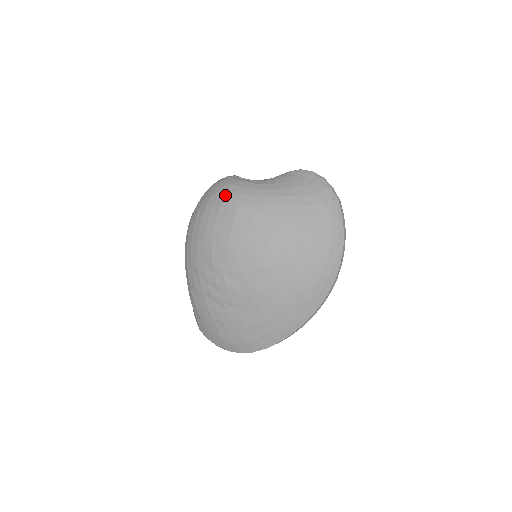
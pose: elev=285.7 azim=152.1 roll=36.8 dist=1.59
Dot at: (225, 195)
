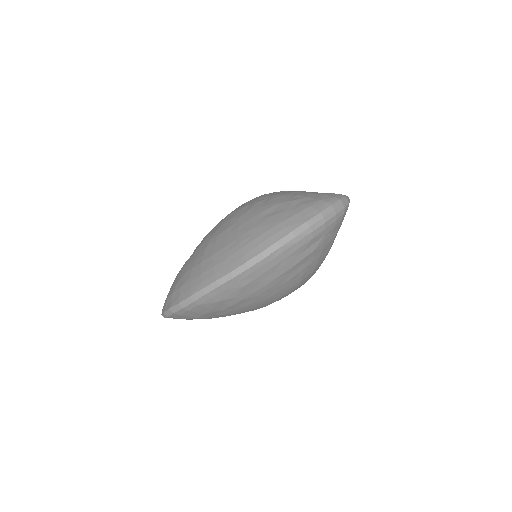
Dot at: occluded
